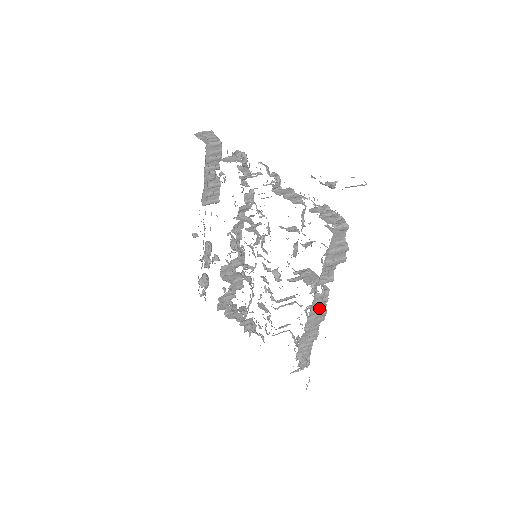
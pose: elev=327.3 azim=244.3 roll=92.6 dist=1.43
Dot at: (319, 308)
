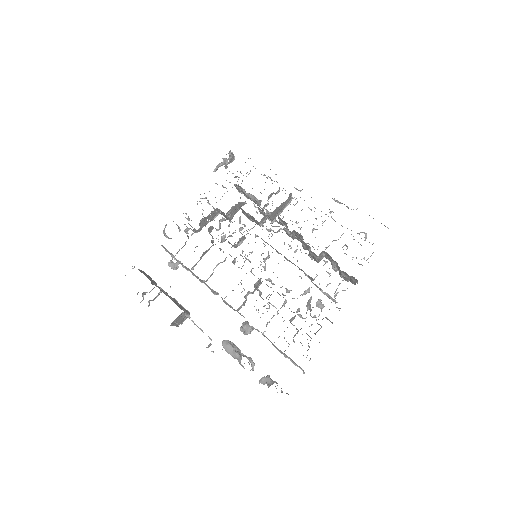
Dot at: occluded
